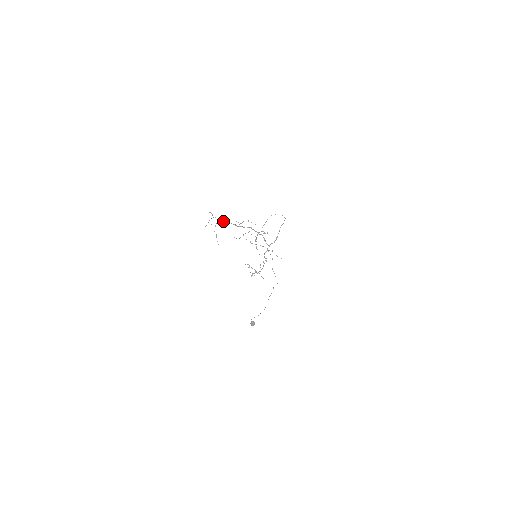
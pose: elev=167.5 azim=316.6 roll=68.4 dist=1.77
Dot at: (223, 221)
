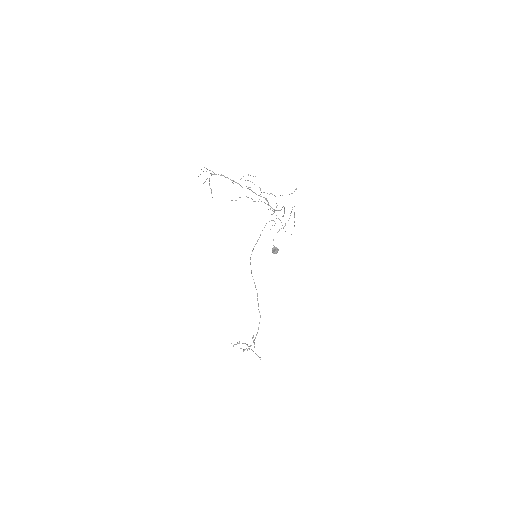
Dot at: occluded
